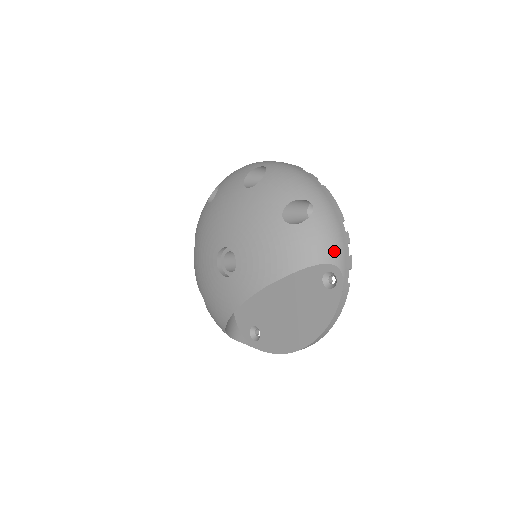
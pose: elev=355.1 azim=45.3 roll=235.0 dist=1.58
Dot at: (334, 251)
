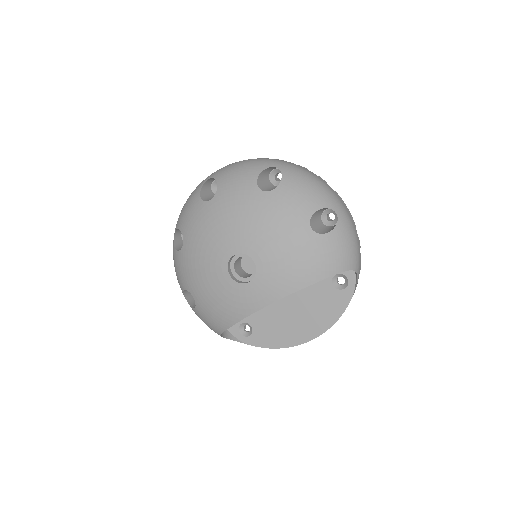
Dot at: (355, 258)
